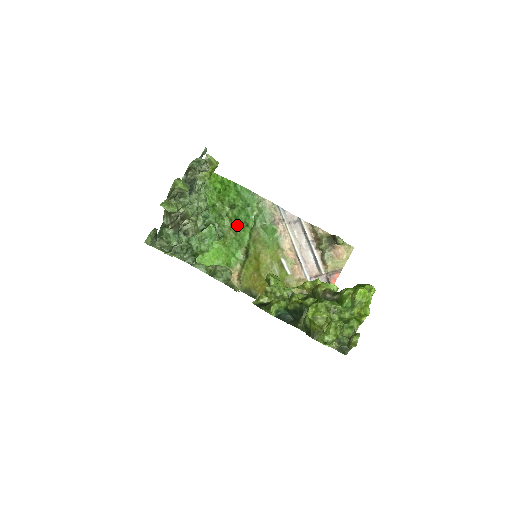
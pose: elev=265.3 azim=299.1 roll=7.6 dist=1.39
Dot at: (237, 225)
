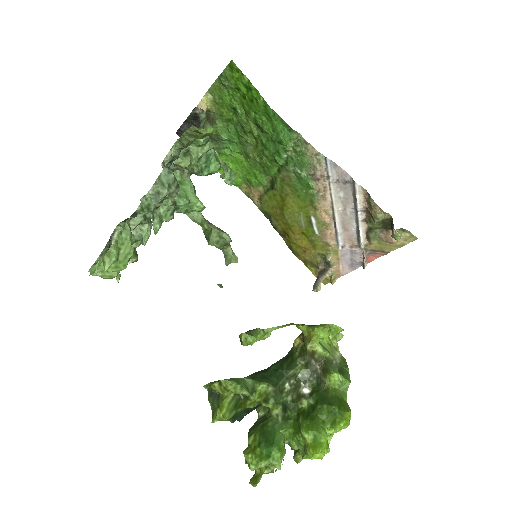
Dot at: (263, 152)
